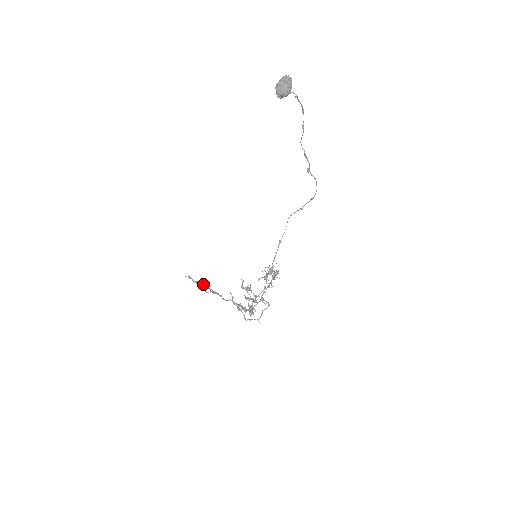
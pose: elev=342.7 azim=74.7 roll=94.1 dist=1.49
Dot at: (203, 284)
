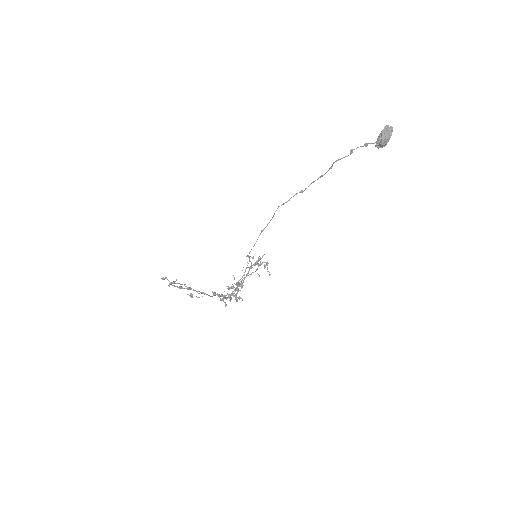
Dot at: (193, 290)
